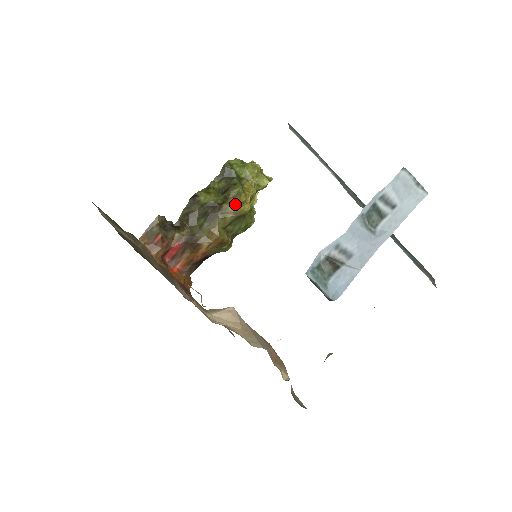
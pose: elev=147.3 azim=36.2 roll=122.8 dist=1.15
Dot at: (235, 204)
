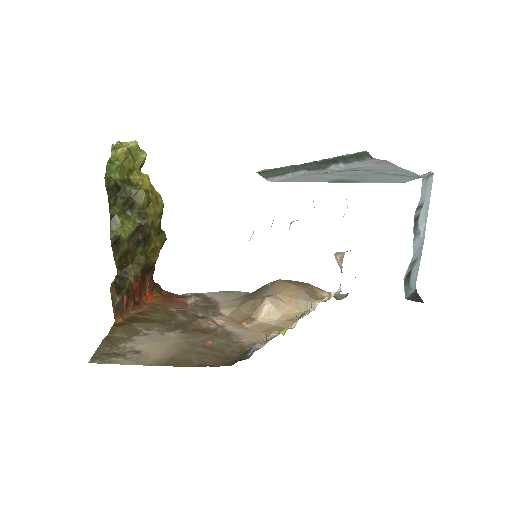
Dot at: (154, 210)
